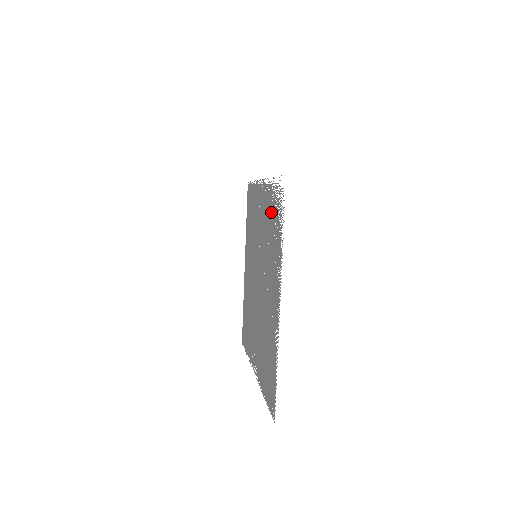
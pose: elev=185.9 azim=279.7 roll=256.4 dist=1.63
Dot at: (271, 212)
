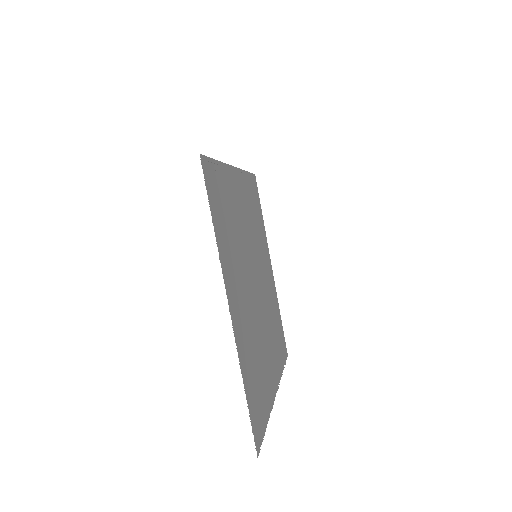
Dot at: (227, 203)
